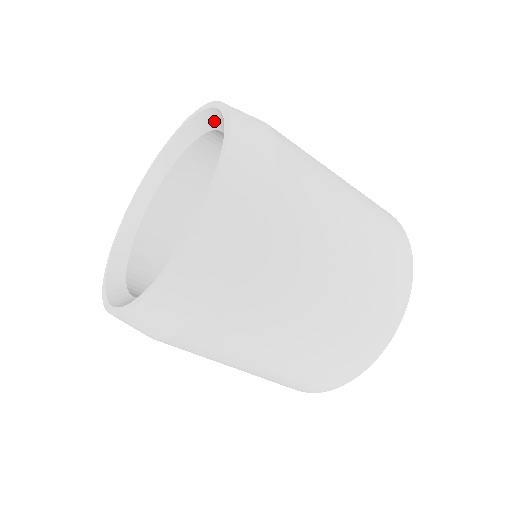
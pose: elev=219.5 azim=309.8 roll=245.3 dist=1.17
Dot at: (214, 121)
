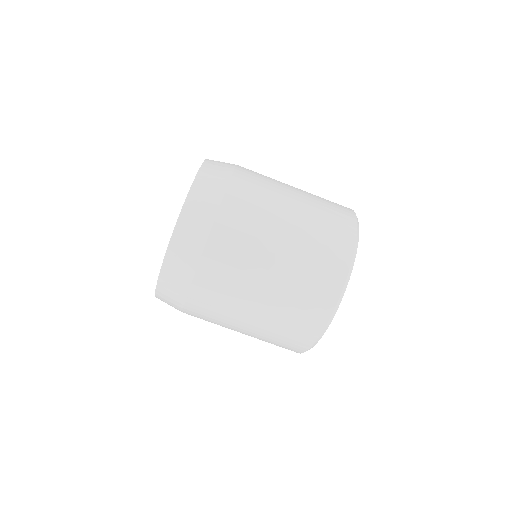
Dot at: occluded
